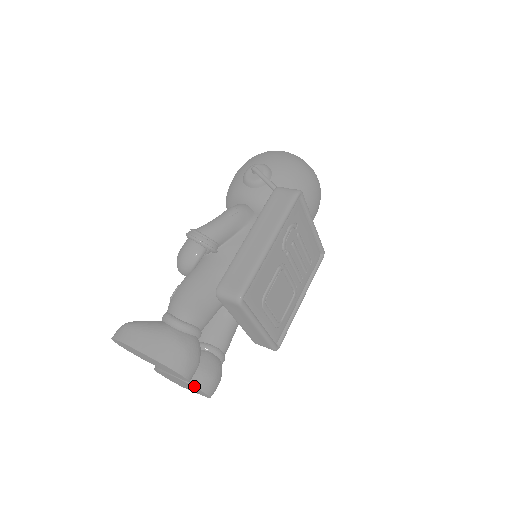
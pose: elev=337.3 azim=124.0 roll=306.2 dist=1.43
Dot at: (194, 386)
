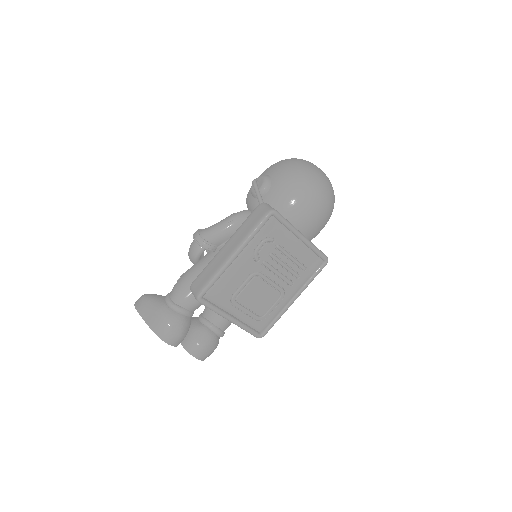
Dot at: (186, 350)
